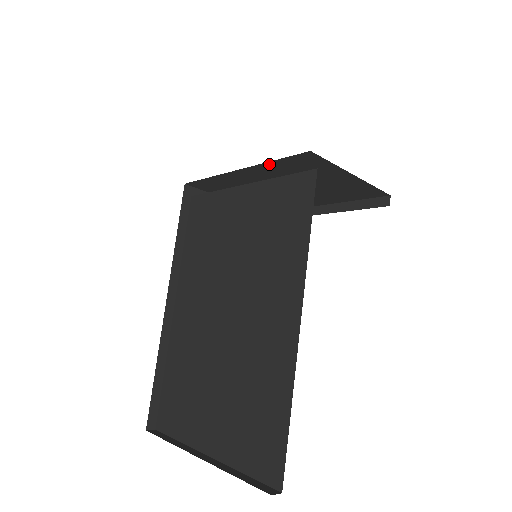
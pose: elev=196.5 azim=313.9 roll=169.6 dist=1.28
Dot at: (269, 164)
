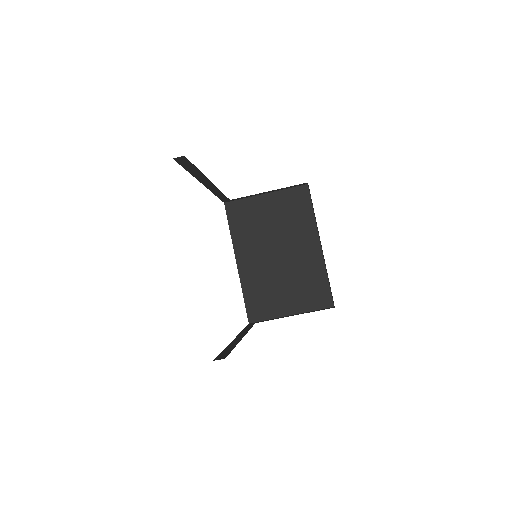
Dot at: (234, 237)
